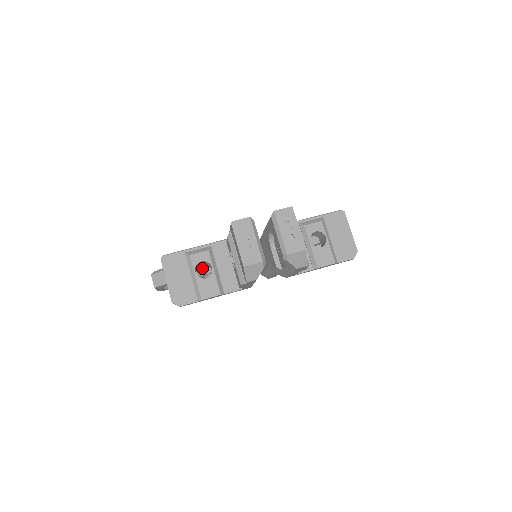
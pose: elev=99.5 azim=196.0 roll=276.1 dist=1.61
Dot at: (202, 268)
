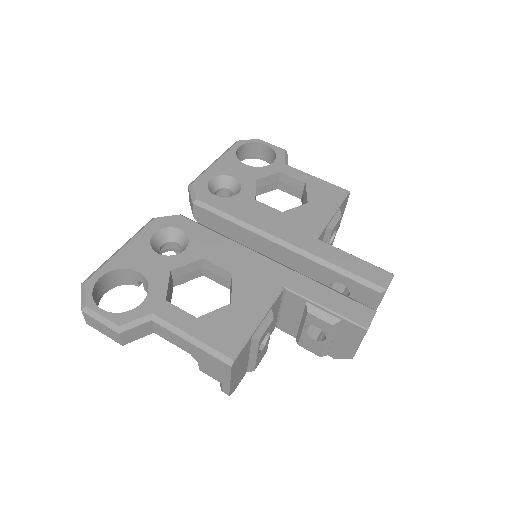
Dot at: (174, 280)
